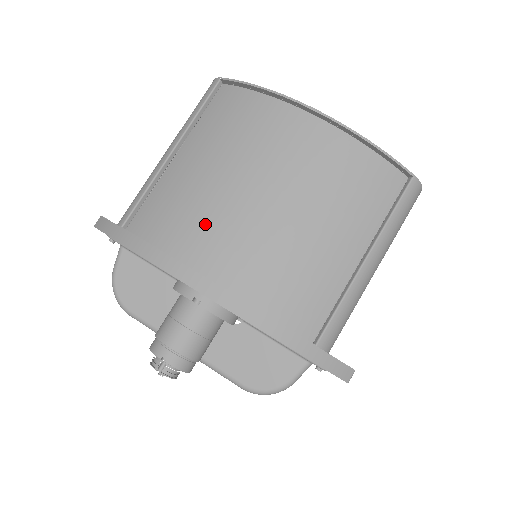
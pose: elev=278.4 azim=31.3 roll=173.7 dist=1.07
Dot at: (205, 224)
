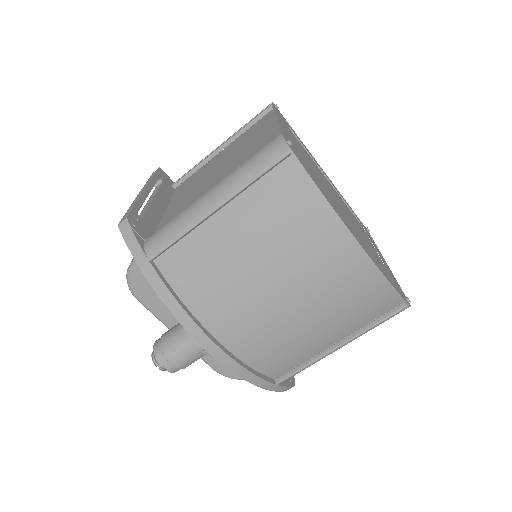
Dot at: (227, 300)
